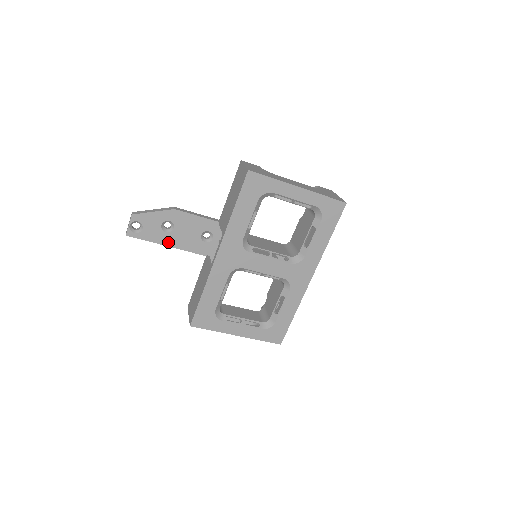
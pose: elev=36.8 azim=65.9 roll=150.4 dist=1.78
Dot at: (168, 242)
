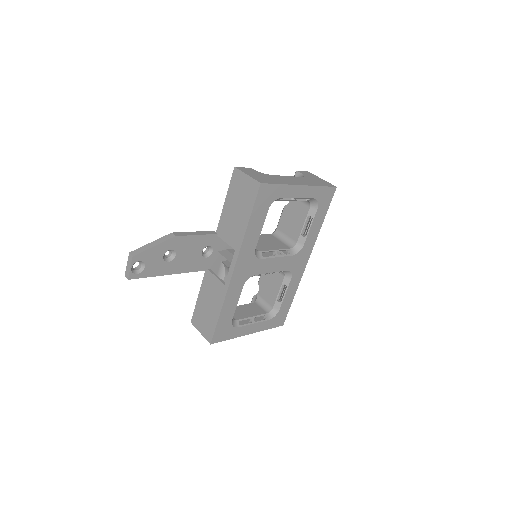
Dot at: (171, 270)
